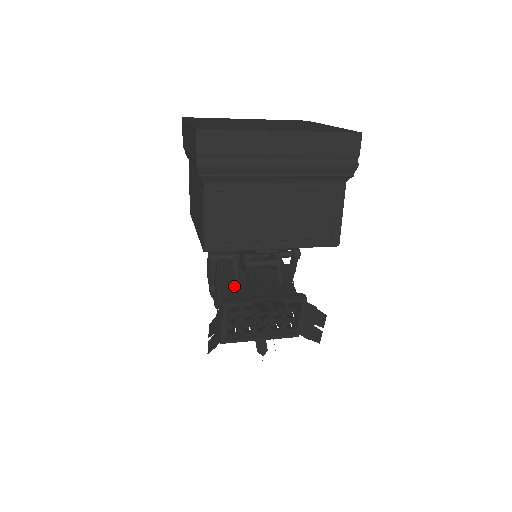
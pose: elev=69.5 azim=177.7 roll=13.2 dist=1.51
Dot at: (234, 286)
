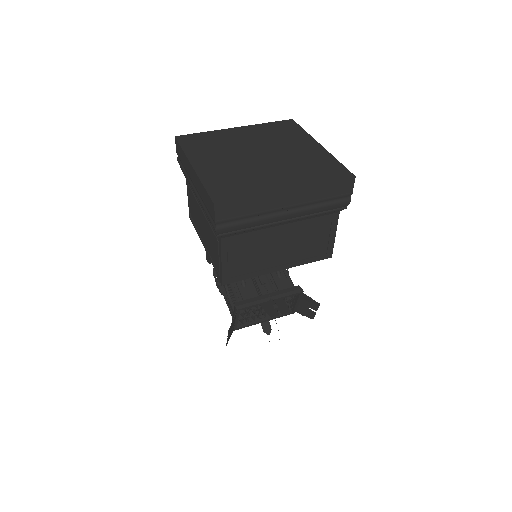
Dot at: (241, 287)
